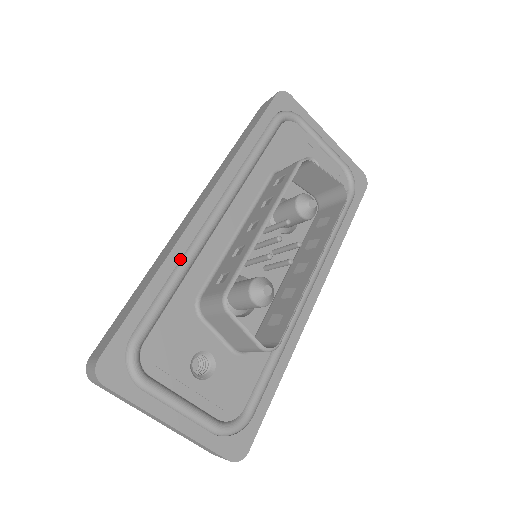
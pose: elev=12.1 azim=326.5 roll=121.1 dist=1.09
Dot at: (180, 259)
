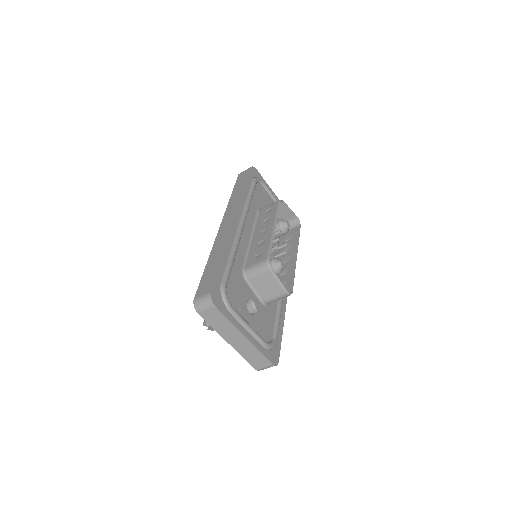
Dot at: (231, 247)
